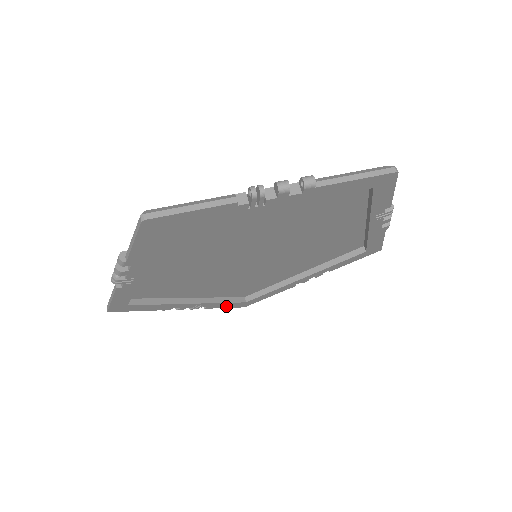
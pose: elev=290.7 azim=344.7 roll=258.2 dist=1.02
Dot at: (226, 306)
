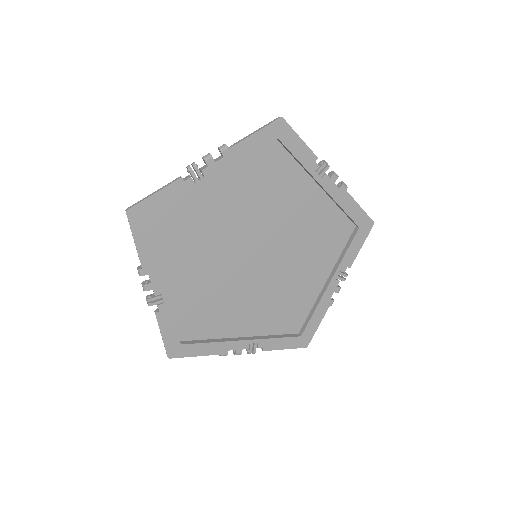
Dot at: (284, 346)
